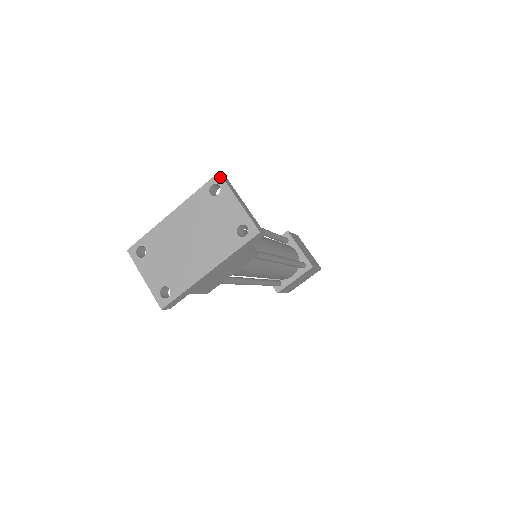
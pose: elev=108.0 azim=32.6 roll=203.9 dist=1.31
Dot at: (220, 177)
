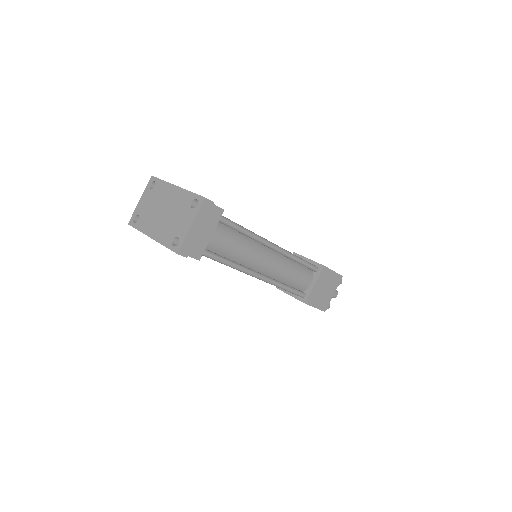
Dot at: (202, 201)
